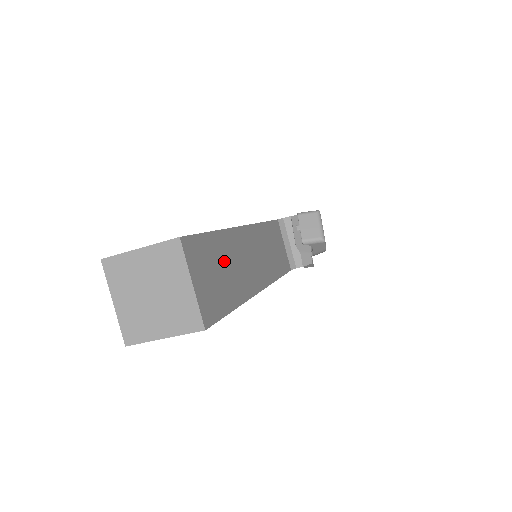
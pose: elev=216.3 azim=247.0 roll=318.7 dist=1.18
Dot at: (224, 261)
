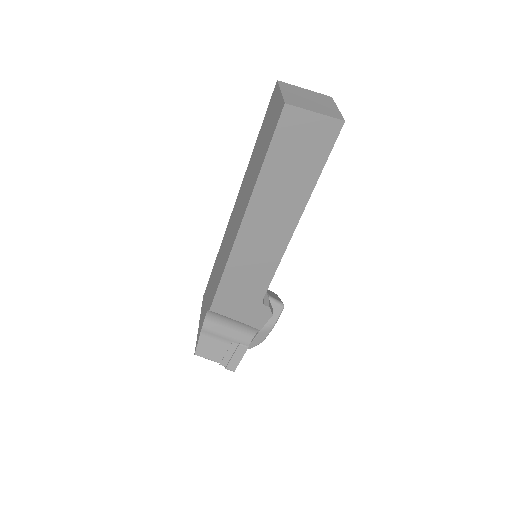
Dot at: occluded
